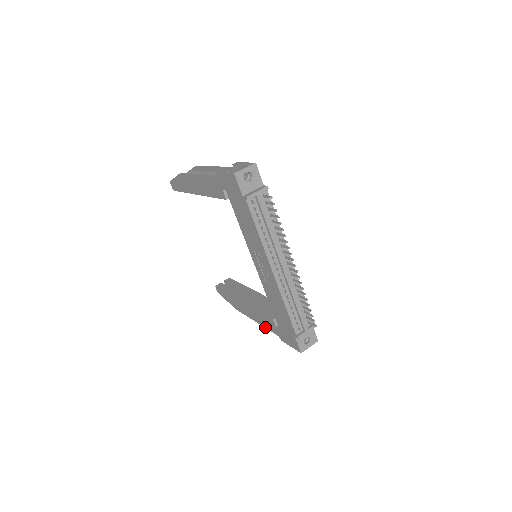
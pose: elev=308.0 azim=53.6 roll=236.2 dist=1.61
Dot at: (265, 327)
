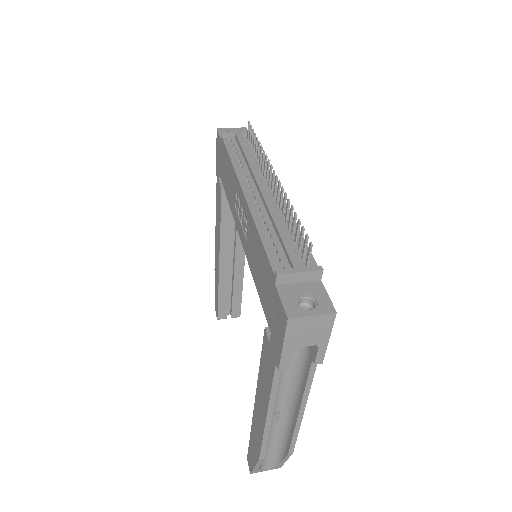
Dot at: (269, 394)
